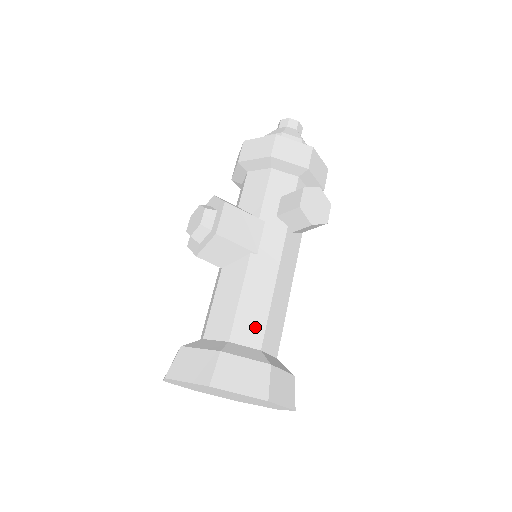
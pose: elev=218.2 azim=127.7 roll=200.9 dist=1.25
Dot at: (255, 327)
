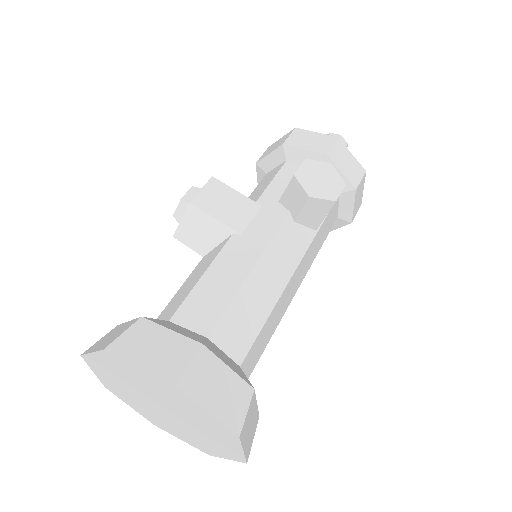
Dot at: (210, 310)
